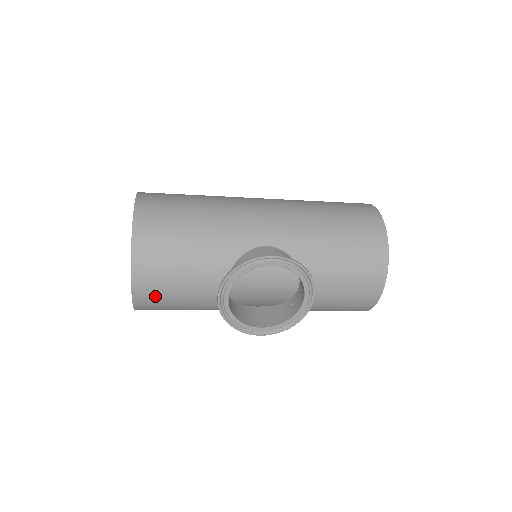
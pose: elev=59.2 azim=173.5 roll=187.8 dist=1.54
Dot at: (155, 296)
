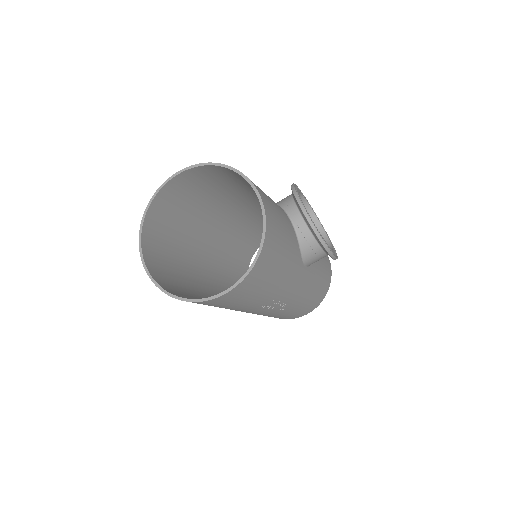
Dot at: (273, 216)
